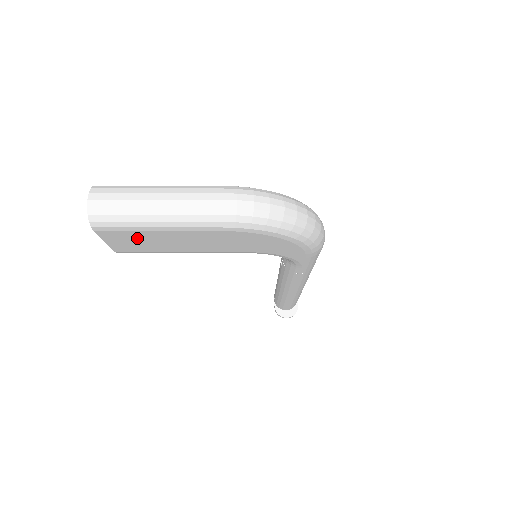
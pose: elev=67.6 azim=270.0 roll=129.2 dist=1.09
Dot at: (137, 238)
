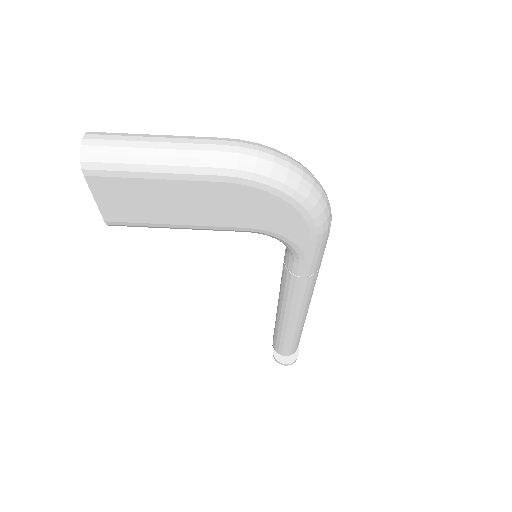
Dot at: (130, 193)
